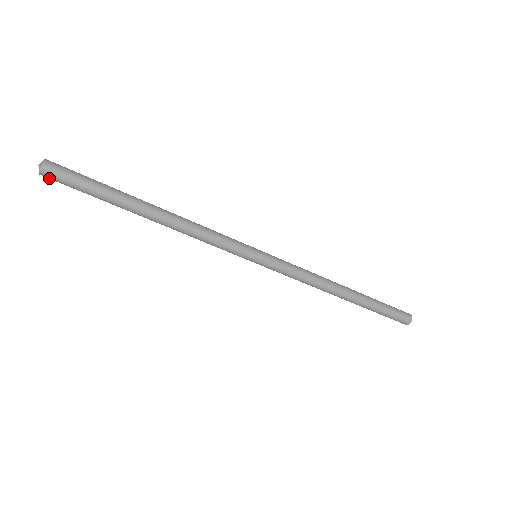
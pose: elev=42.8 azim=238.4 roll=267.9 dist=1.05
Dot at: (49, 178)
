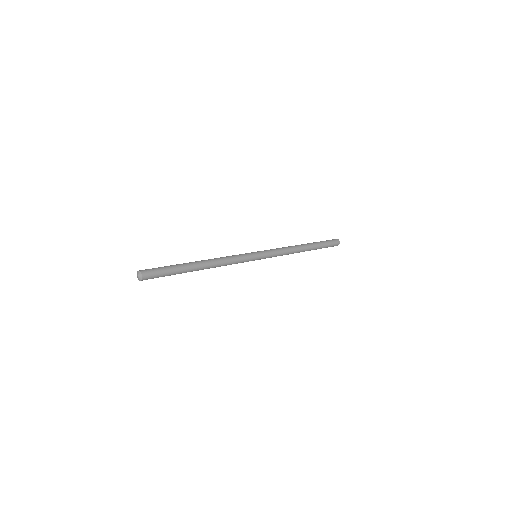
Dot at: occluded
